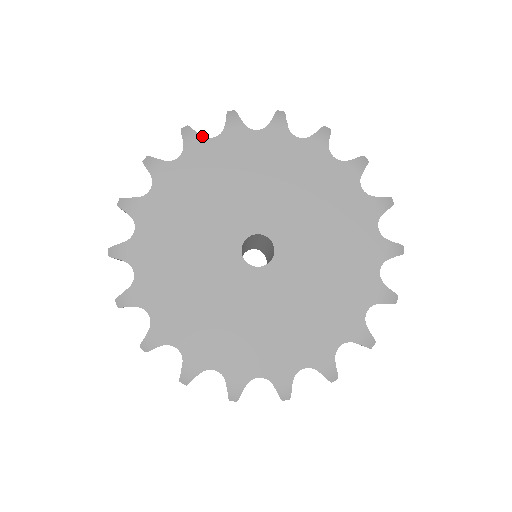
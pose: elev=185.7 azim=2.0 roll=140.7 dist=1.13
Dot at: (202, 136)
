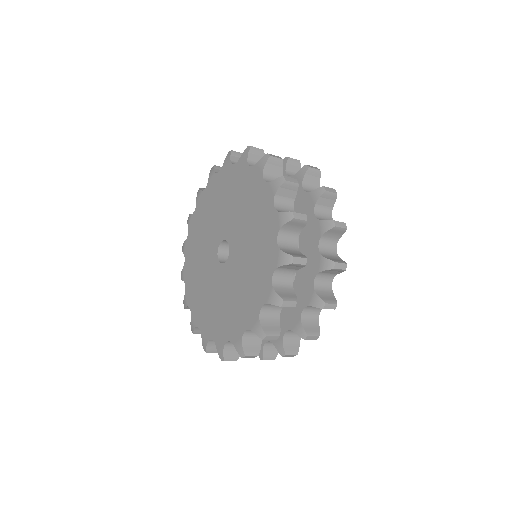
Dot at: (247, 160)
